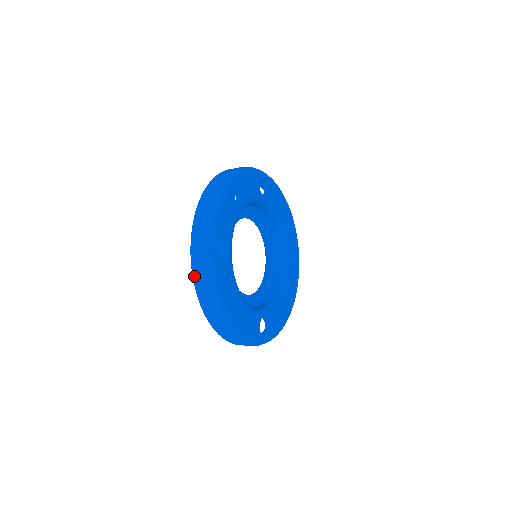
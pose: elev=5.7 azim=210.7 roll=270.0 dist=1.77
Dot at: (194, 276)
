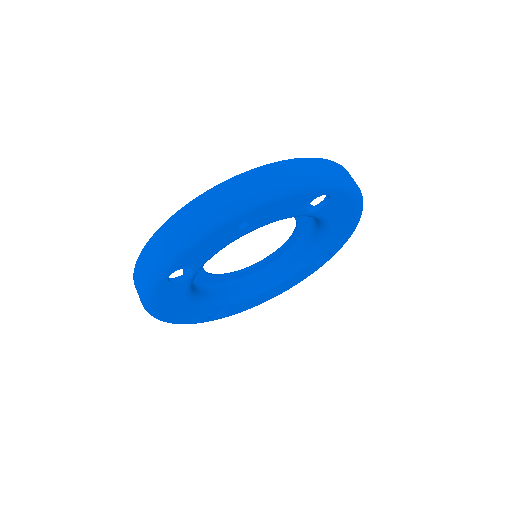
Dot at: (134, 274)
